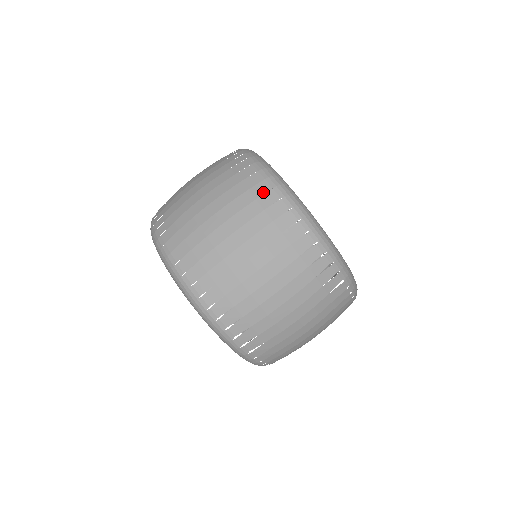
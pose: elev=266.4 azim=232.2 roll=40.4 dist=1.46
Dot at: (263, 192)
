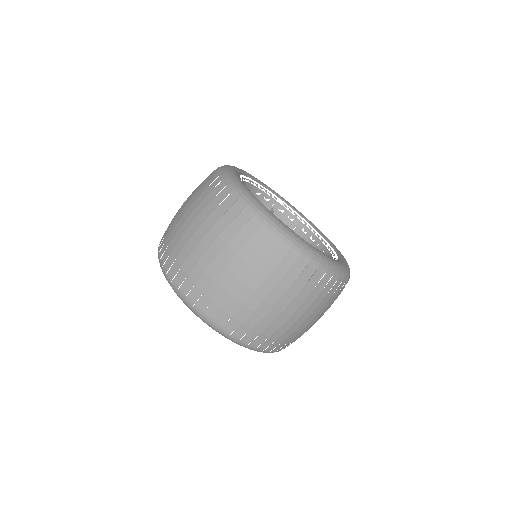
Dot at: (282, 256)
